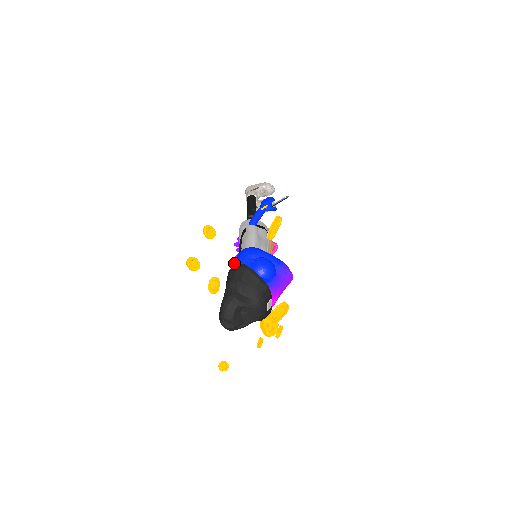
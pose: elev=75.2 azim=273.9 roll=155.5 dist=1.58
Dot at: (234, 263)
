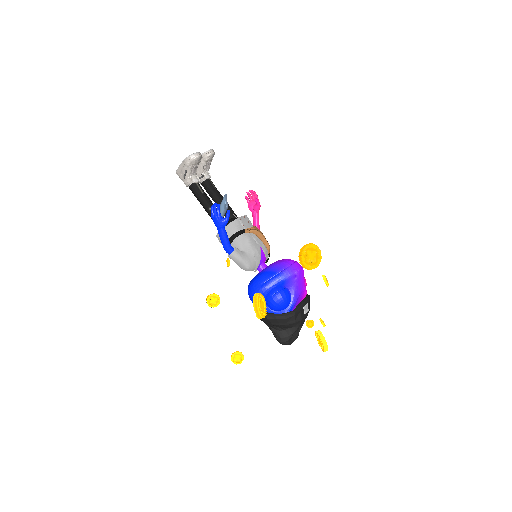
Dot at: occluded
